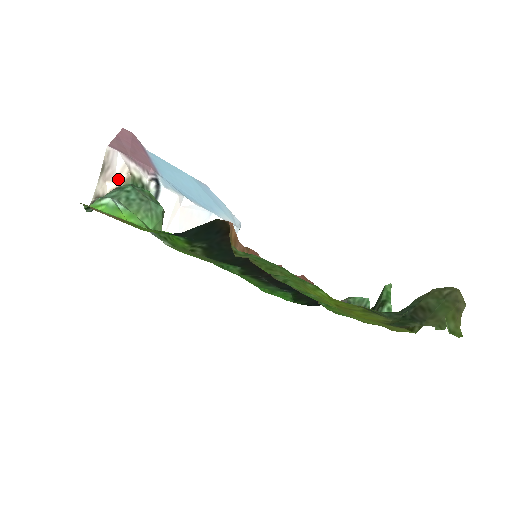
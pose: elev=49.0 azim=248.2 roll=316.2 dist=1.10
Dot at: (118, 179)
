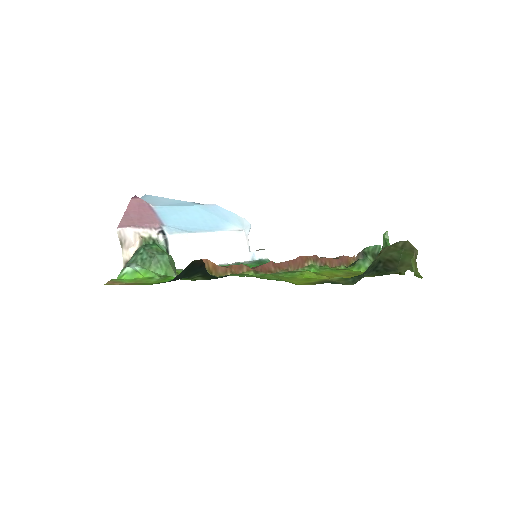
Dot at: (136, 244)
